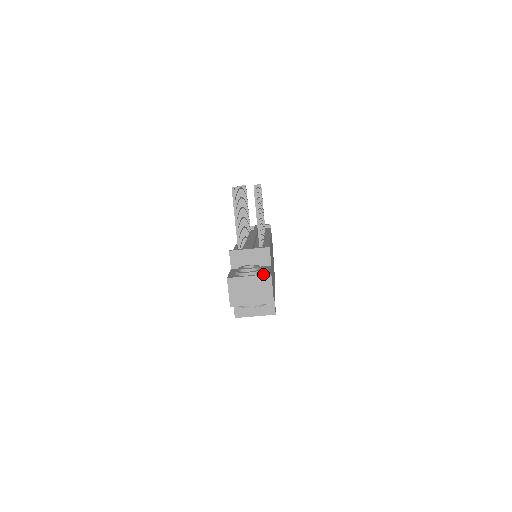
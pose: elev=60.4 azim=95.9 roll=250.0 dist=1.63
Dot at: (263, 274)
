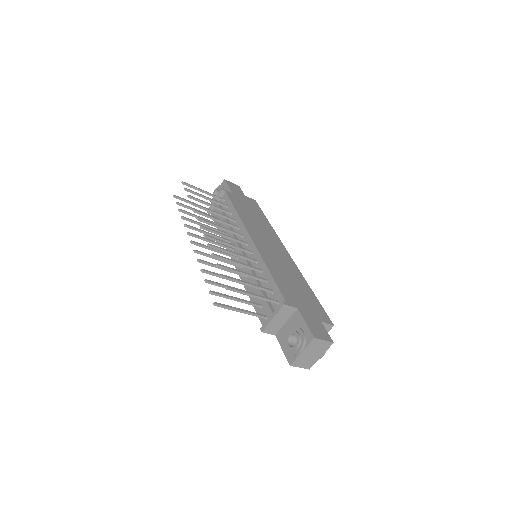
Dot at: (309, 342)
